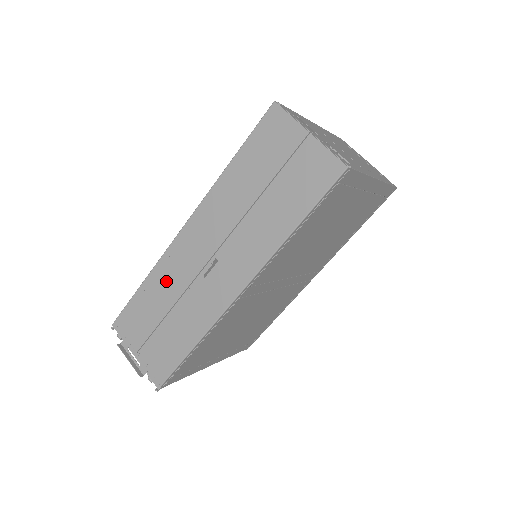
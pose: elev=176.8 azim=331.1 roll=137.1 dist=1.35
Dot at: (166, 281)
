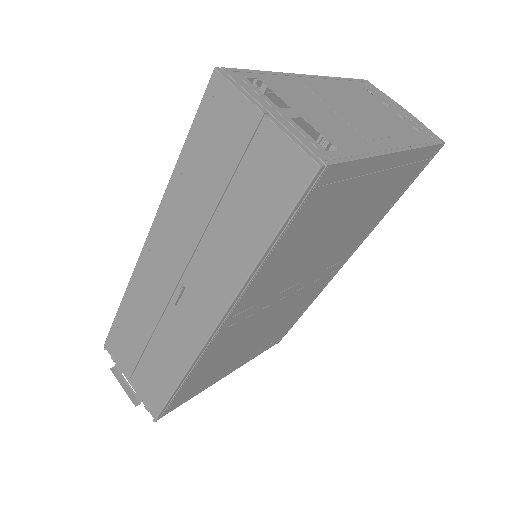
Dot at: (140, 306)
